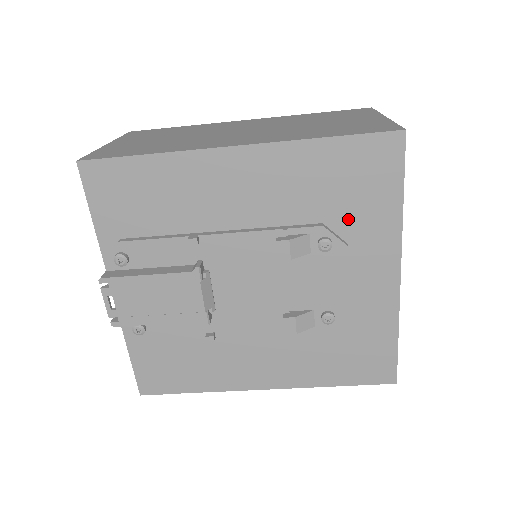
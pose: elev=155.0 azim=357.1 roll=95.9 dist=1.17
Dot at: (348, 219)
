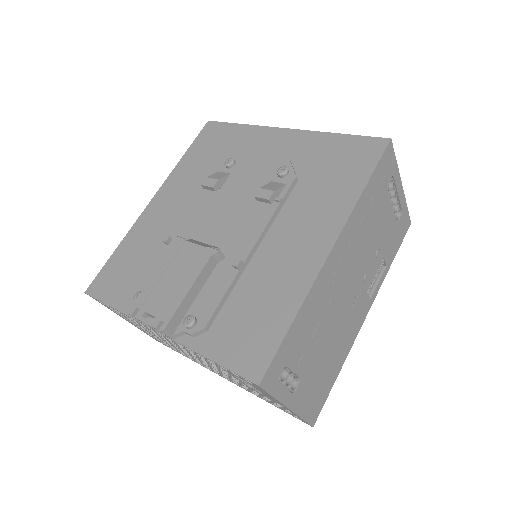
Dot at: (230, 153)
